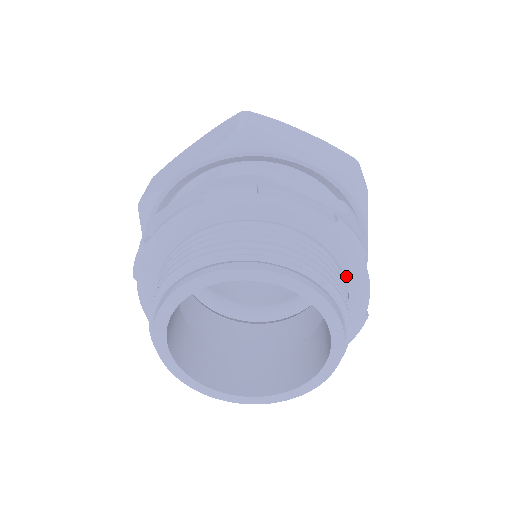
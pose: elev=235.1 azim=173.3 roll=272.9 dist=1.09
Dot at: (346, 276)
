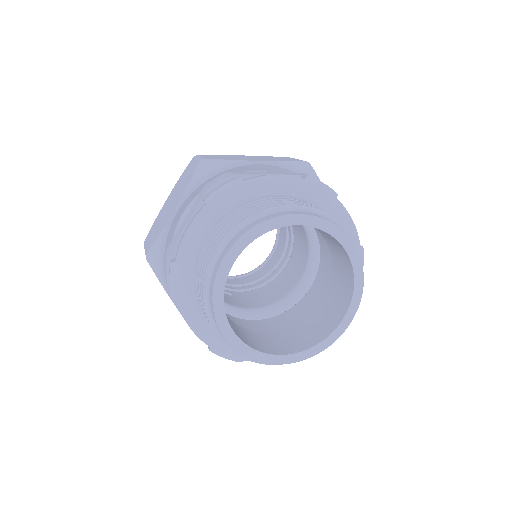
Dot at: occluded
